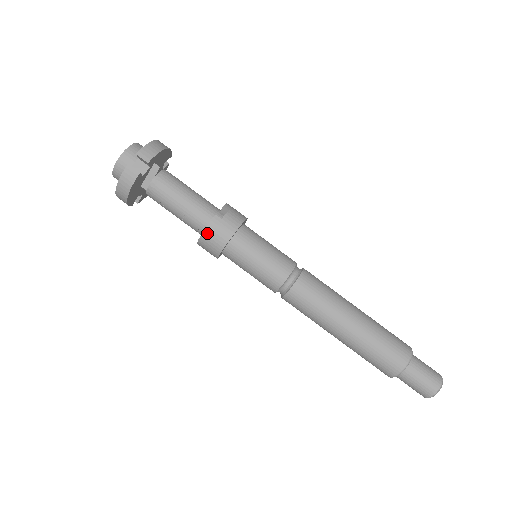
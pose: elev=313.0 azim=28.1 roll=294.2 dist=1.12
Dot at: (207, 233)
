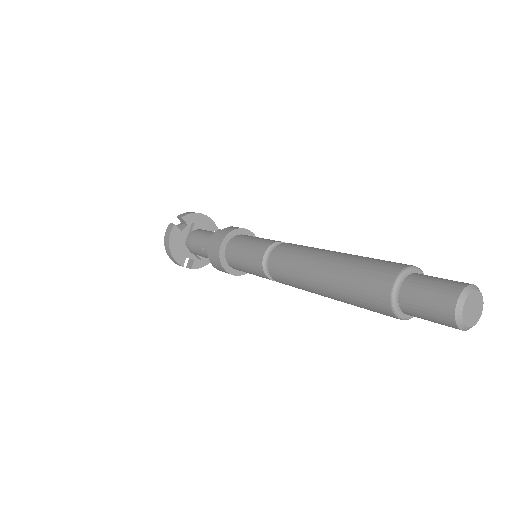
Dot at: (210, 244)
